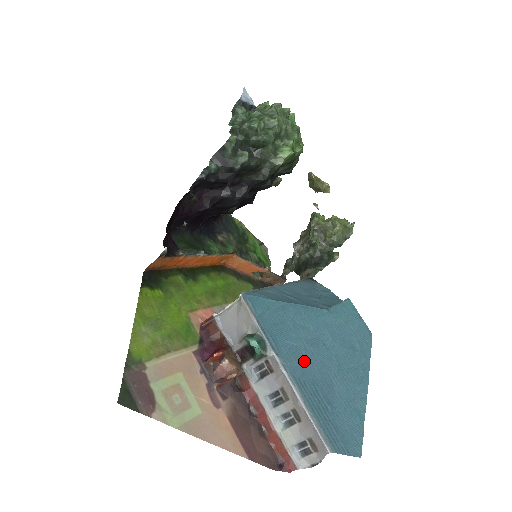
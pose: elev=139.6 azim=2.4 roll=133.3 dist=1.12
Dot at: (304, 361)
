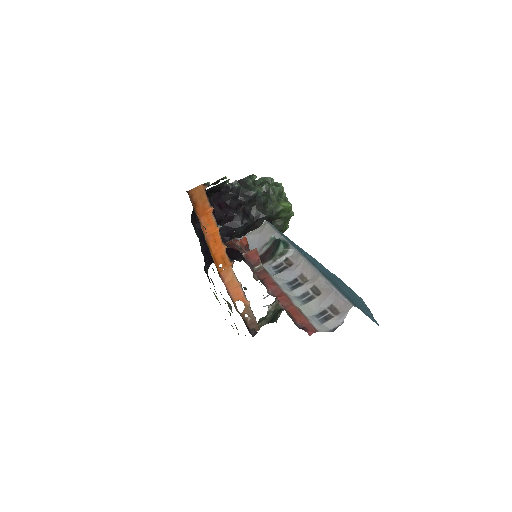
Dot at: (318, 266)
